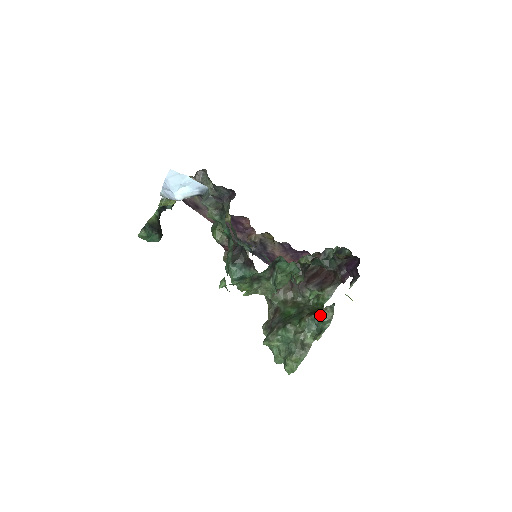
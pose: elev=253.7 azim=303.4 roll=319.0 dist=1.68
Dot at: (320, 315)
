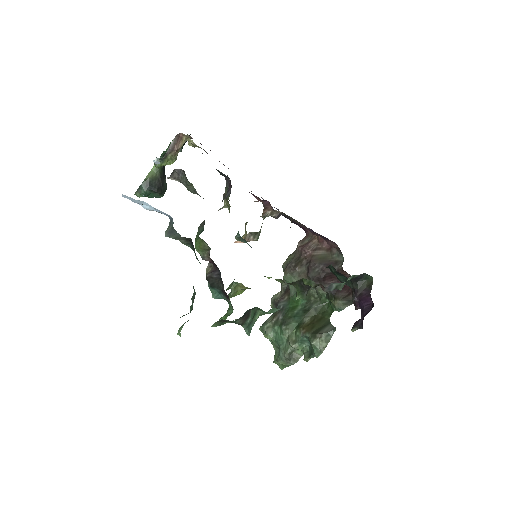
Dot at: (312, 341)
